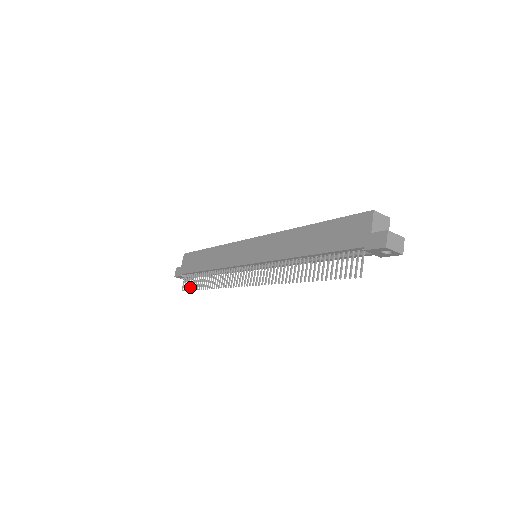
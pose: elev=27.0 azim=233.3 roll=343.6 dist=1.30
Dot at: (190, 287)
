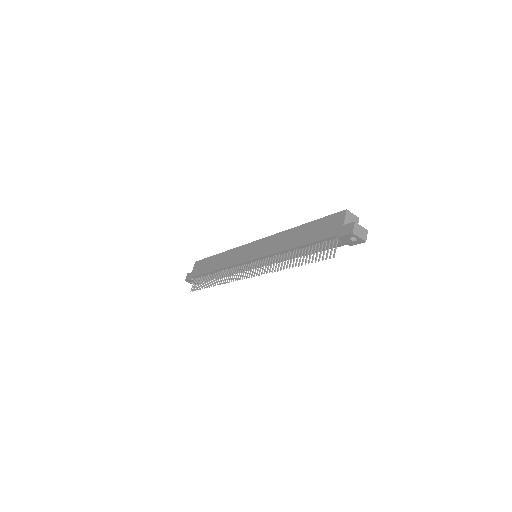
Dot at: (198, 287)
